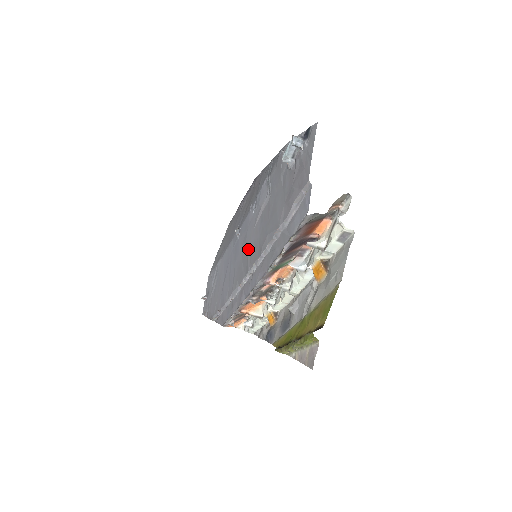
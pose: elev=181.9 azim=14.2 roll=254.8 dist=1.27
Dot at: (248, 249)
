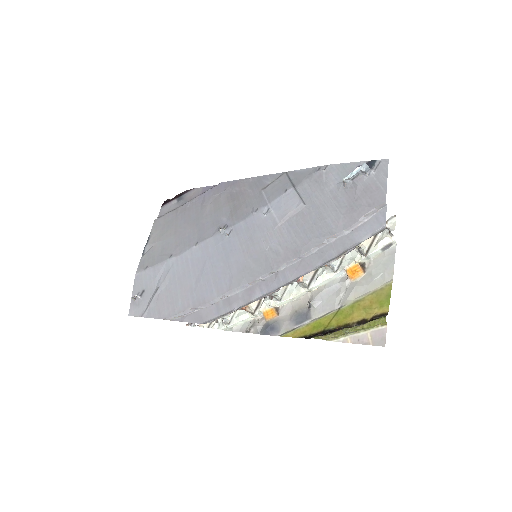
Dot at: (265, 249)
